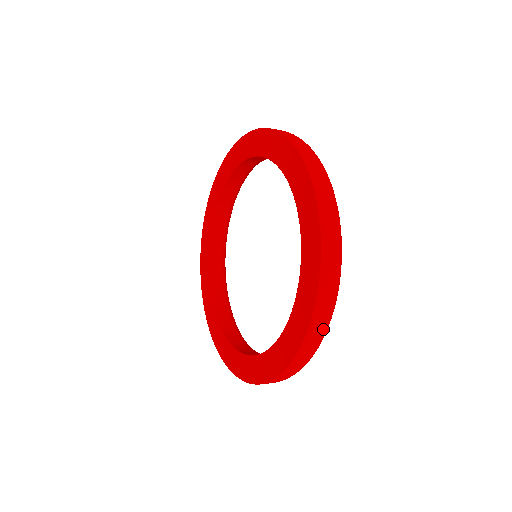
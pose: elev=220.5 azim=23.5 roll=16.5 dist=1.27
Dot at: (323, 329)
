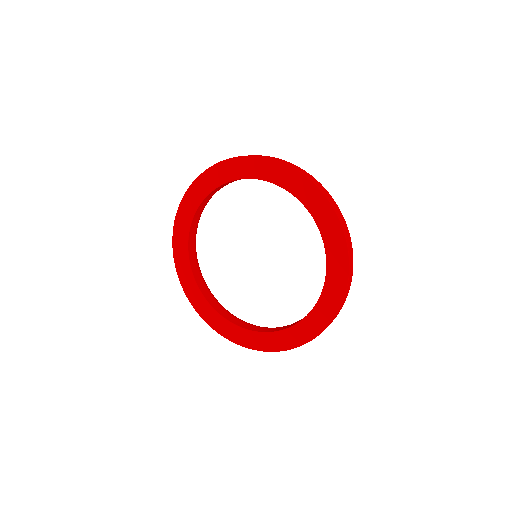
Dot at: (335, 203)
